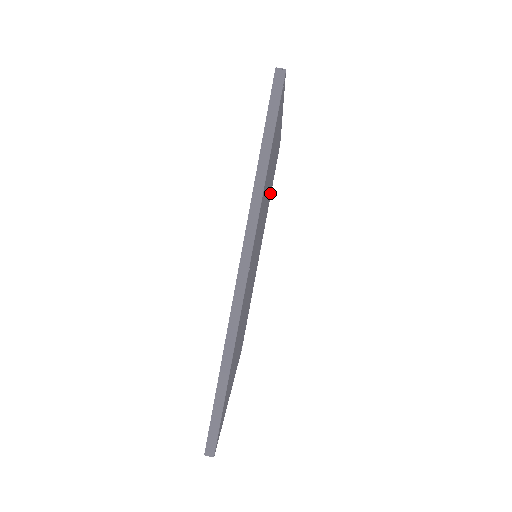
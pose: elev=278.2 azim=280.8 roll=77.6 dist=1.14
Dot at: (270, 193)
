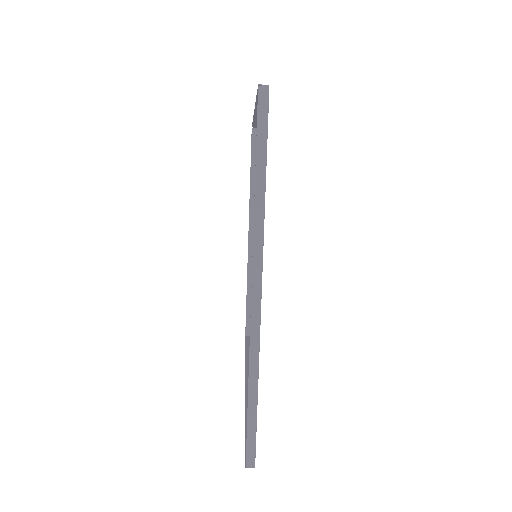
Dot at: occluded
